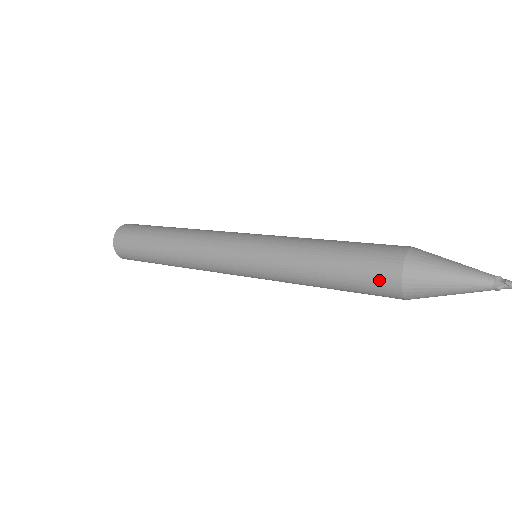
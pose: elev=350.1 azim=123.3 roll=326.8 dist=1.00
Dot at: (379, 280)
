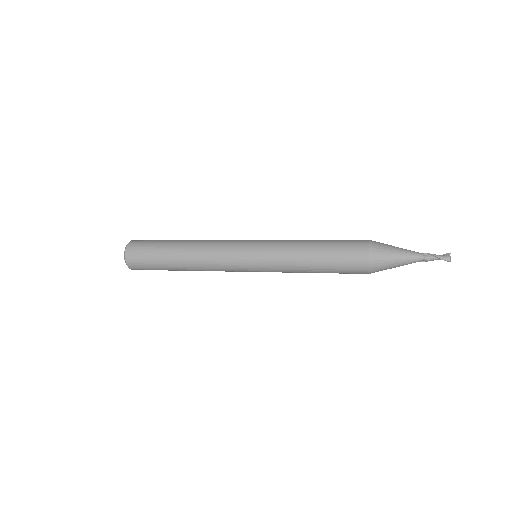
Dot at: (354, 244)
